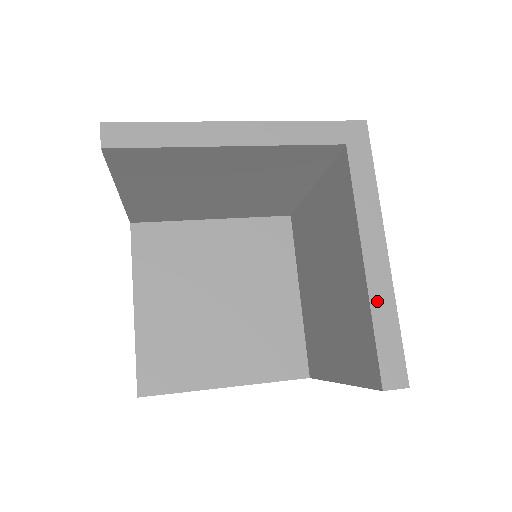
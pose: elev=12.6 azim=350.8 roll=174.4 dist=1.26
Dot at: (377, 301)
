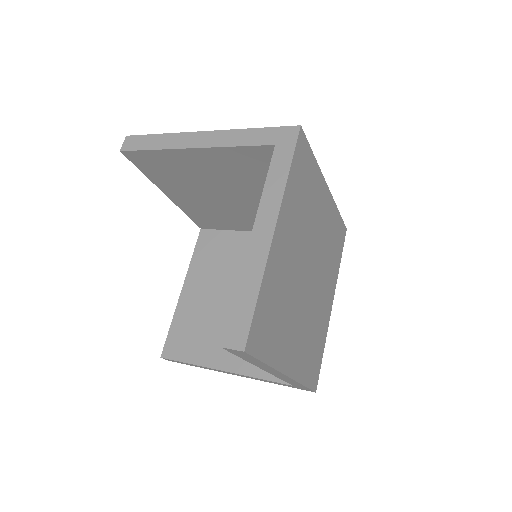
Dot at: (248, 272)
